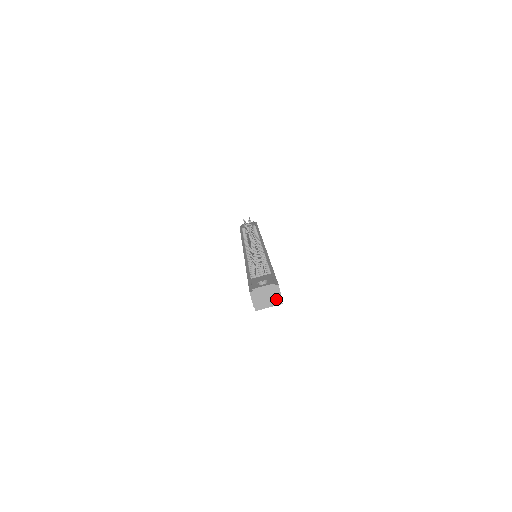
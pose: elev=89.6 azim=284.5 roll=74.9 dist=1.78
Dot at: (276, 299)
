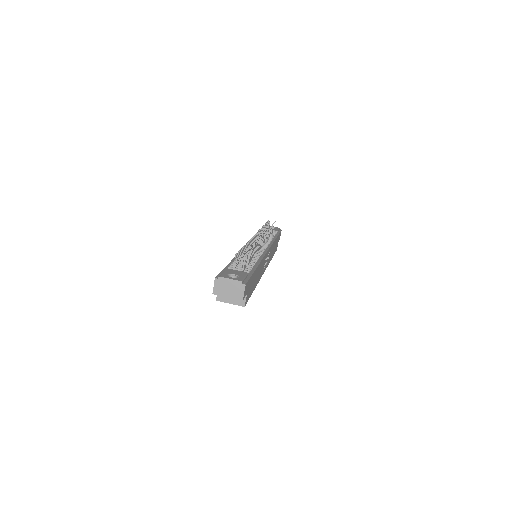
Dot at: (237, 297)
